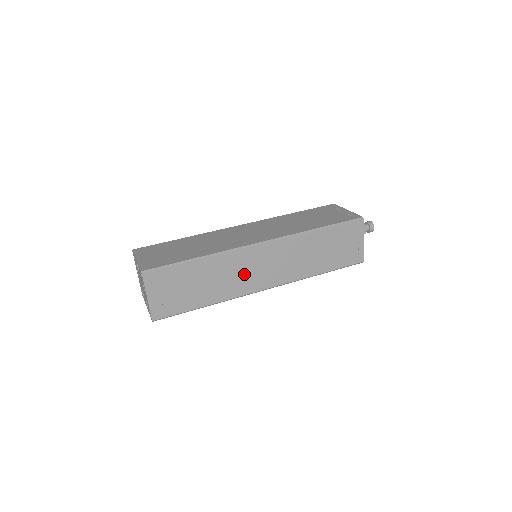
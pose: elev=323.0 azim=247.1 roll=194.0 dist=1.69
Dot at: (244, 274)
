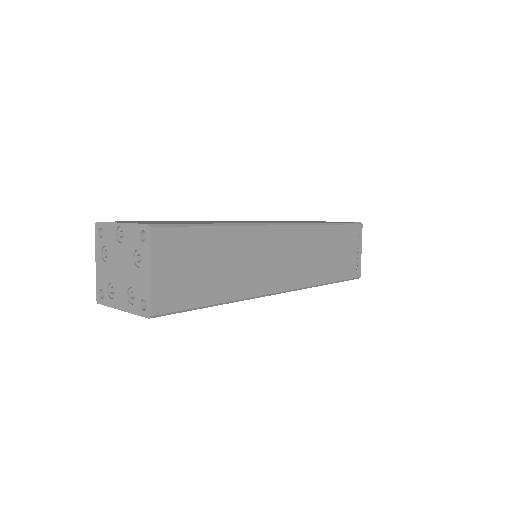
Dot at: (263, 263)
